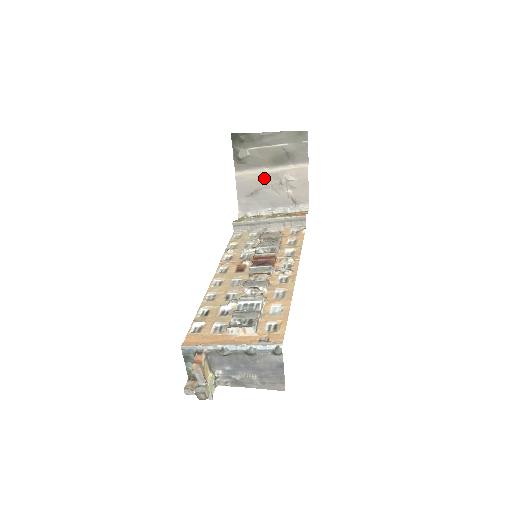
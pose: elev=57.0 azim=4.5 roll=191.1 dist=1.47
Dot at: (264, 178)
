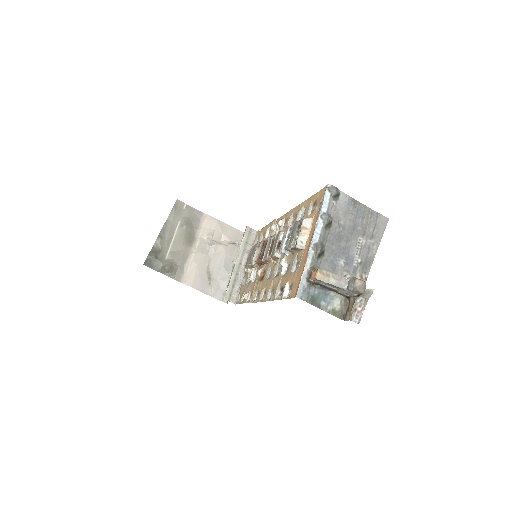
Dot at: (199, 258)
